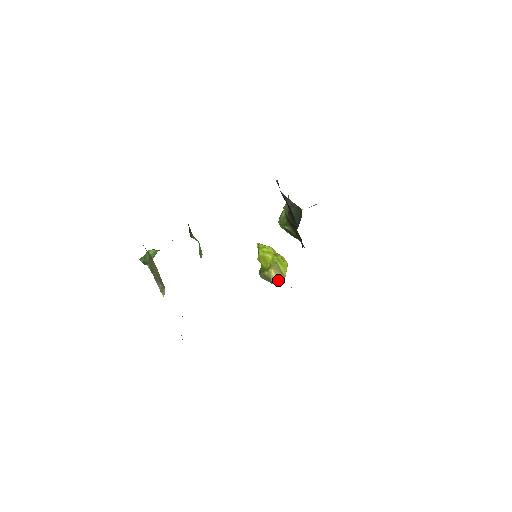
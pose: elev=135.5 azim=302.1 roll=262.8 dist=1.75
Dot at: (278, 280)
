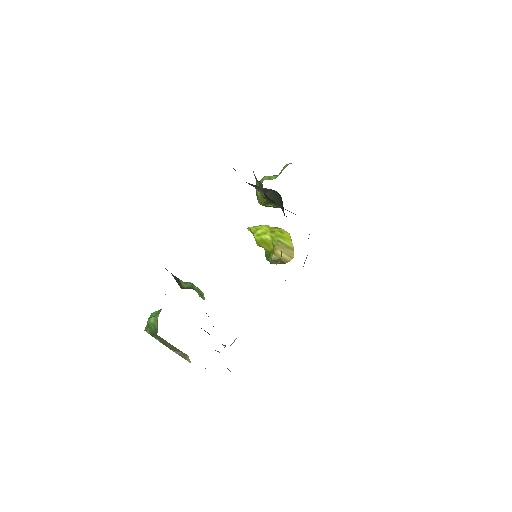
Dot at: (289, 257)
